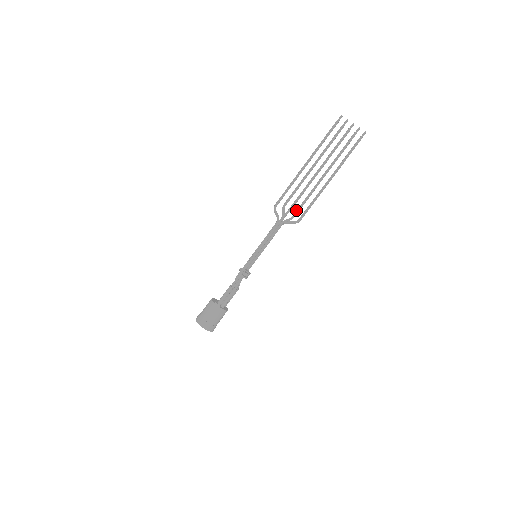
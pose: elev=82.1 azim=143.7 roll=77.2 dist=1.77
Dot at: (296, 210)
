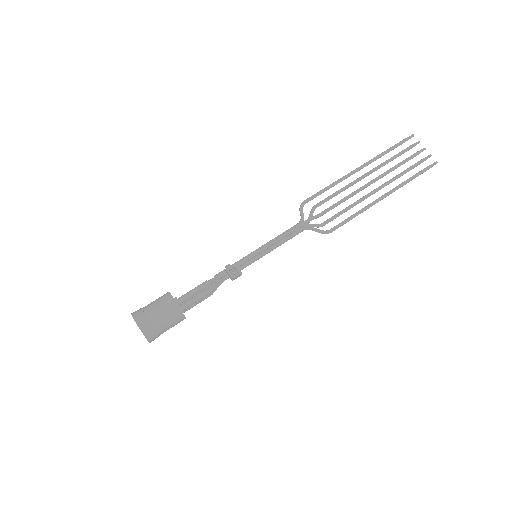
Dot at: occluded
